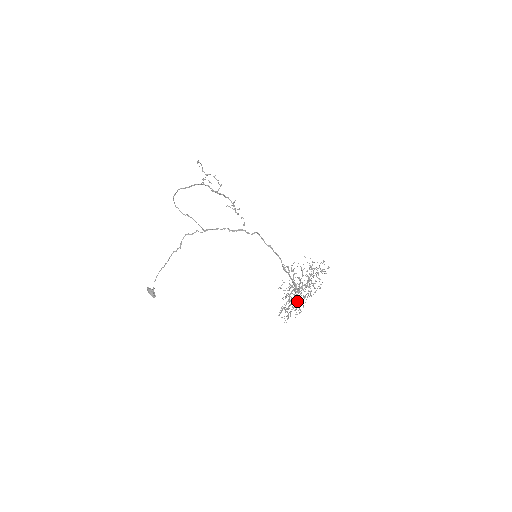
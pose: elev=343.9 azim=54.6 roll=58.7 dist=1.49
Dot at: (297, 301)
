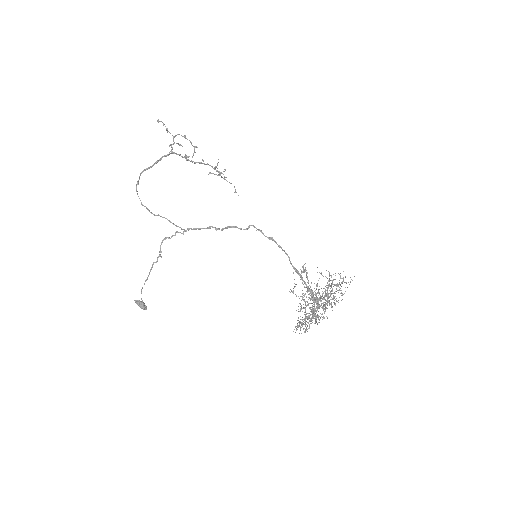
Dot at: (315, 317)
